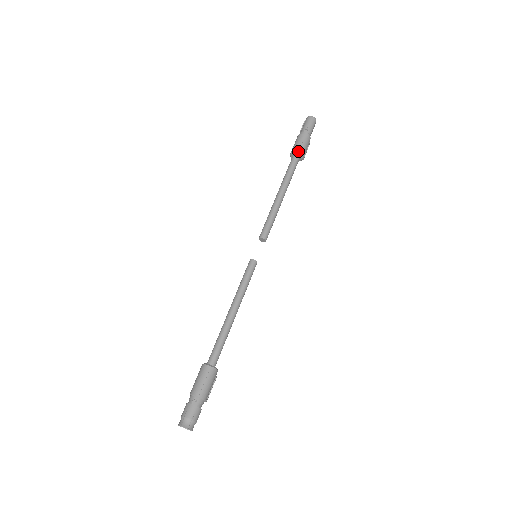
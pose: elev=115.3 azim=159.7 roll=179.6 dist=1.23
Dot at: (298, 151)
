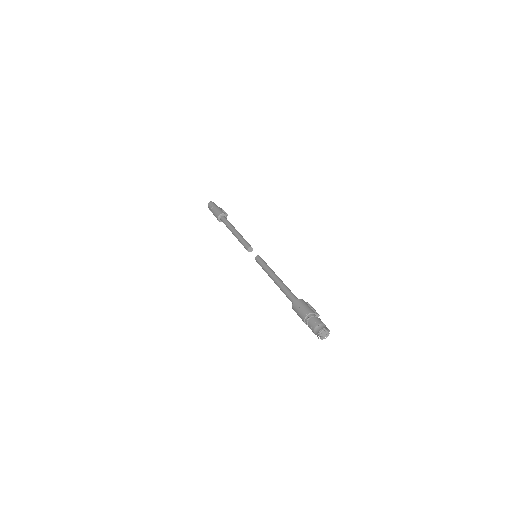
Dot at: (218, 215)
